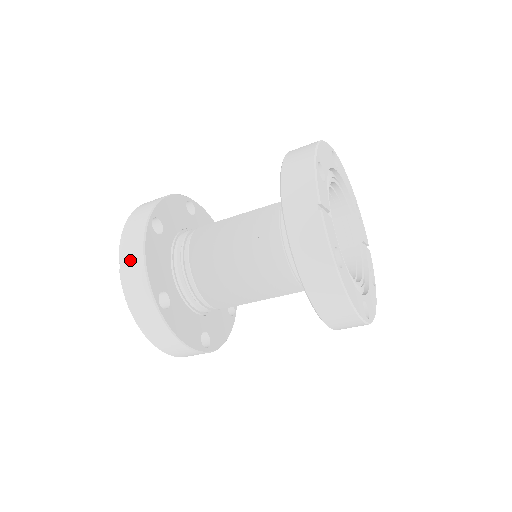
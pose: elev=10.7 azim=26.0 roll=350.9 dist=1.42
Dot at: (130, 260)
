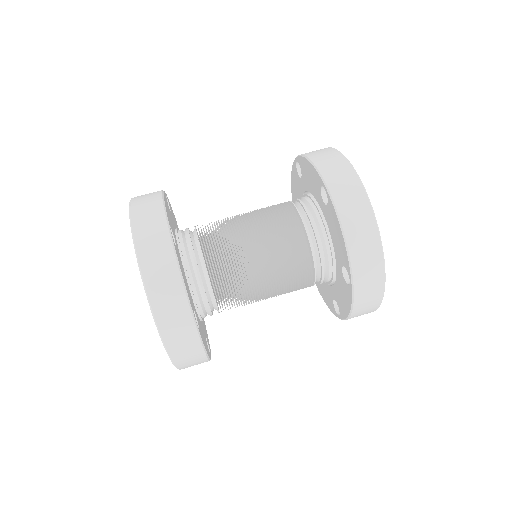
Dot at: (145, 199)
